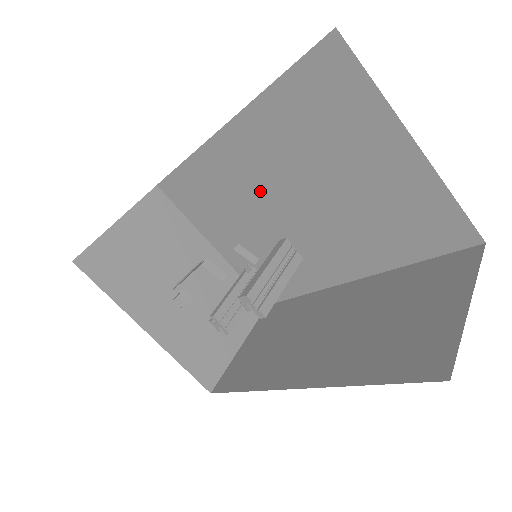
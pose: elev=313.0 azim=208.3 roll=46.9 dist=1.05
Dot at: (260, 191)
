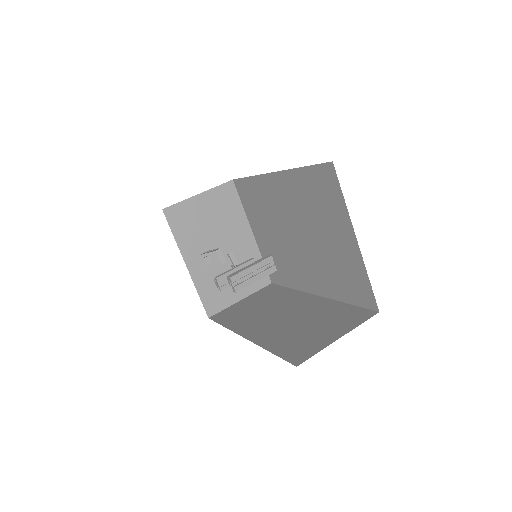
Dot at: (283, 217)
